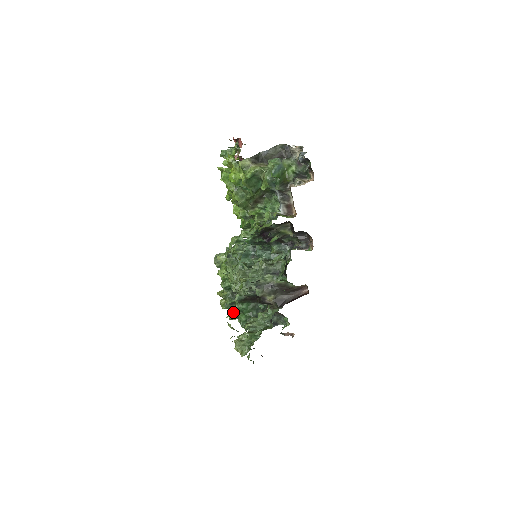
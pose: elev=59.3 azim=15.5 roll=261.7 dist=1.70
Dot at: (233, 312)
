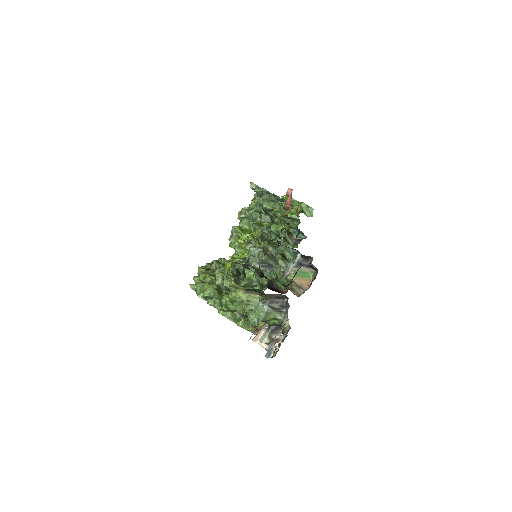
Dot at: occluded
